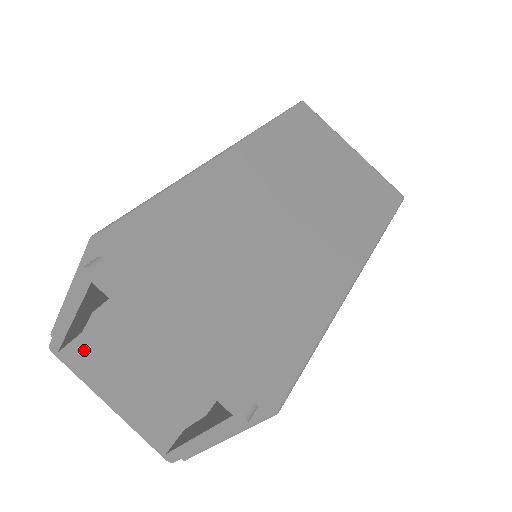
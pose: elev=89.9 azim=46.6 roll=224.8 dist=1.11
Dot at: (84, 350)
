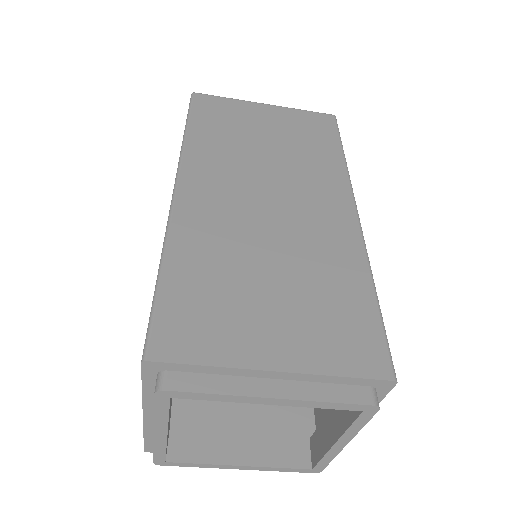
Dot at: (183, 443)
